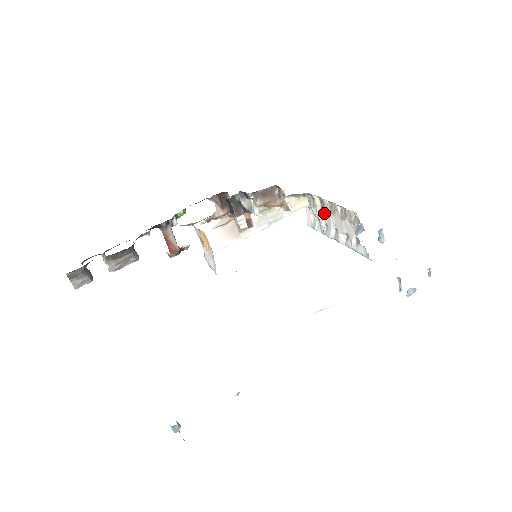
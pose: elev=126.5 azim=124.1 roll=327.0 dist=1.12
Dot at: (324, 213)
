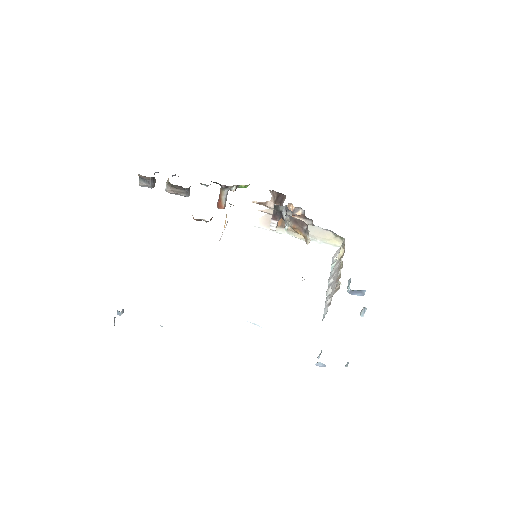
Dot at: (338, 263)
